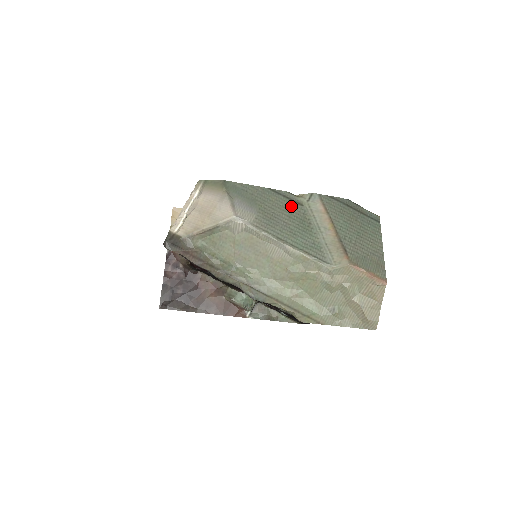
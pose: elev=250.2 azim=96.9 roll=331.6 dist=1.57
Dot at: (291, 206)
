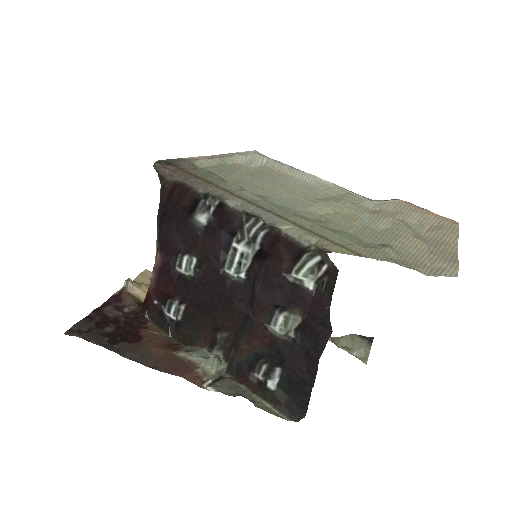
Dot at: occluded
